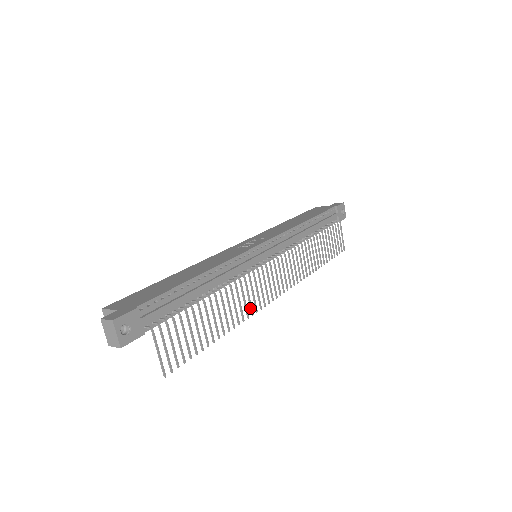
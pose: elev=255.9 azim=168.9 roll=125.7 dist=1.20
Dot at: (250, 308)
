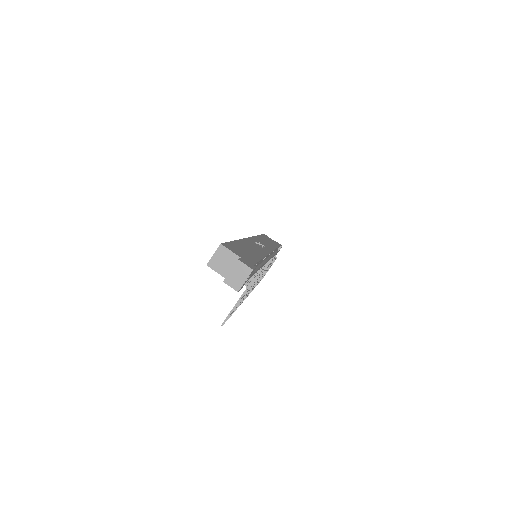
Dot at: (246, 296)
